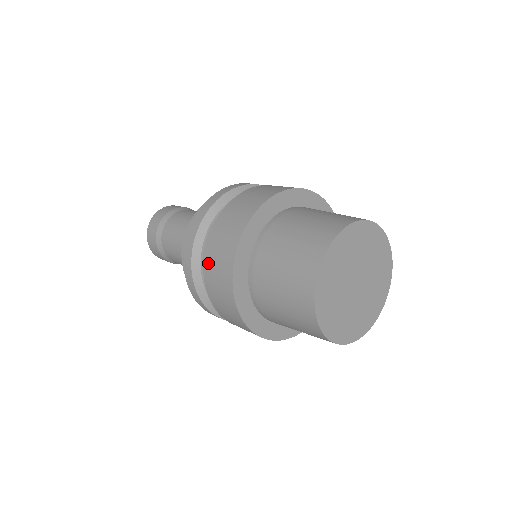
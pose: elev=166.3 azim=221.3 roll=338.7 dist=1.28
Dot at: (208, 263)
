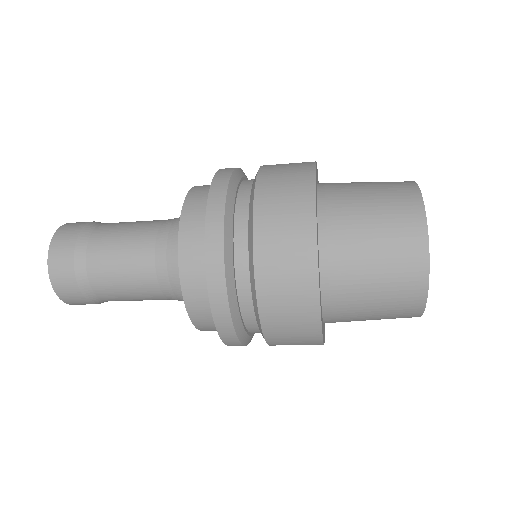
Dot at: (269, 168)
